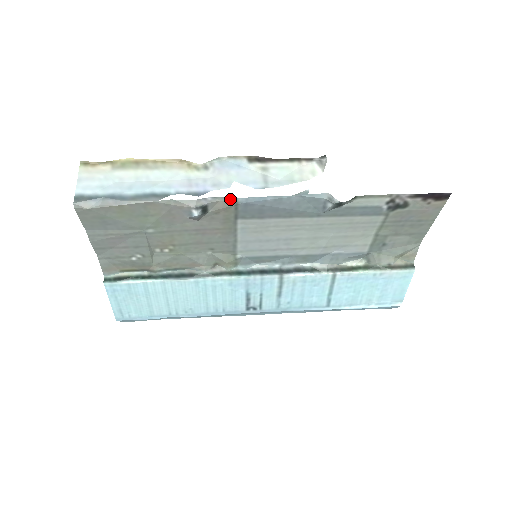
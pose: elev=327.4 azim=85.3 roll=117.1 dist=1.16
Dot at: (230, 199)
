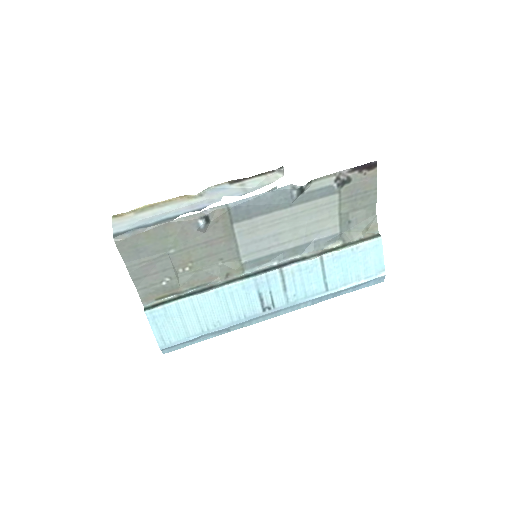
Dot at: (223, 206)
